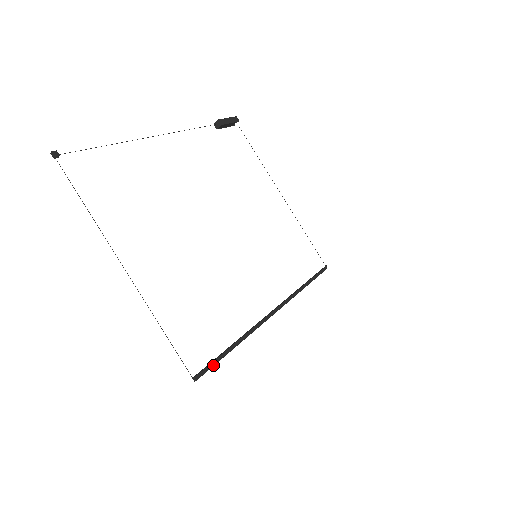
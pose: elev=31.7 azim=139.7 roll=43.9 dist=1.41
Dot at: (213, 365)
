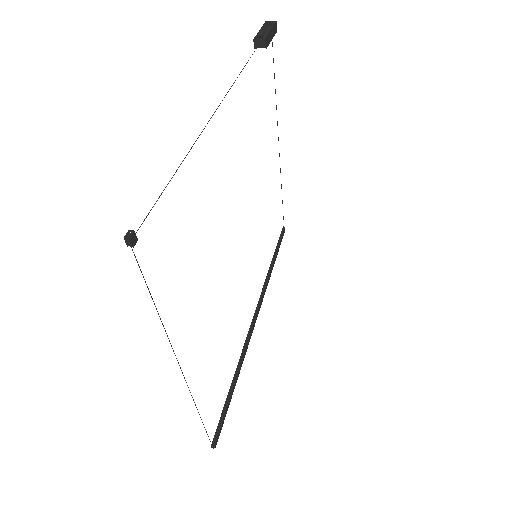
Dot at: occluded
